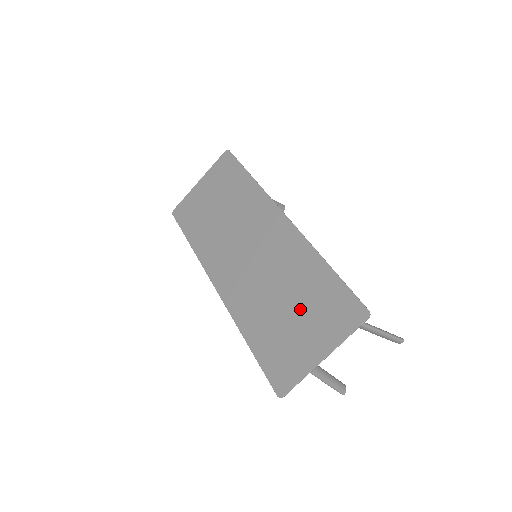
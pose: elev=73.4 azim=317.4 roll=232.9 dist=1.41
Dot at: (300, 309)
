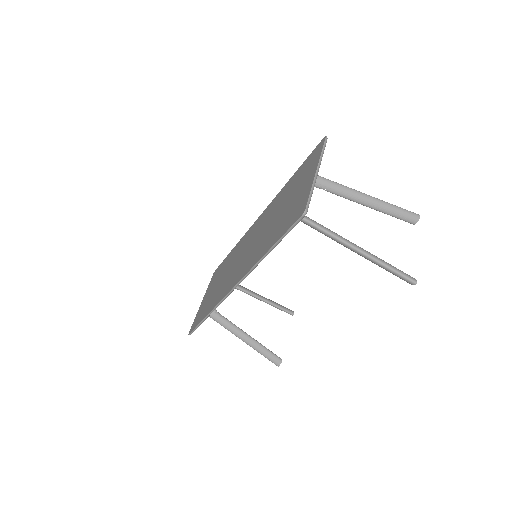
Dot at: (289, 197)
